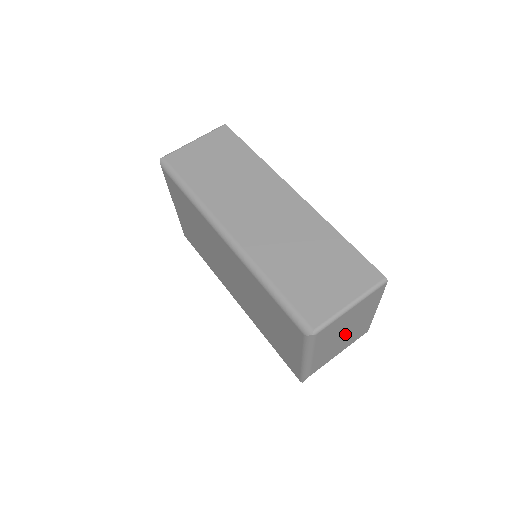
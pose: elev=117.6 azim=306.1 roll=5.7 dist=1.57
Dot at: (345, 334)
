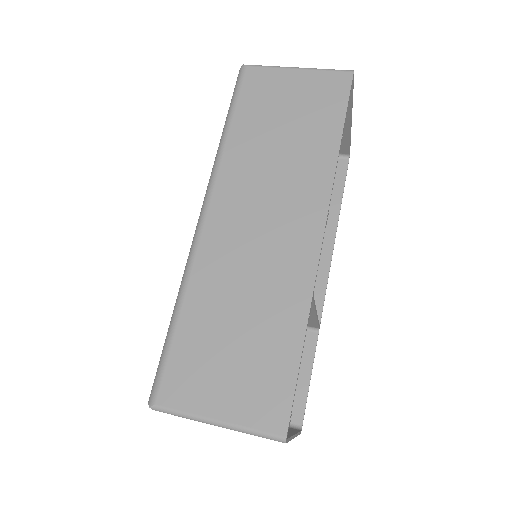
Dot at: occluded
